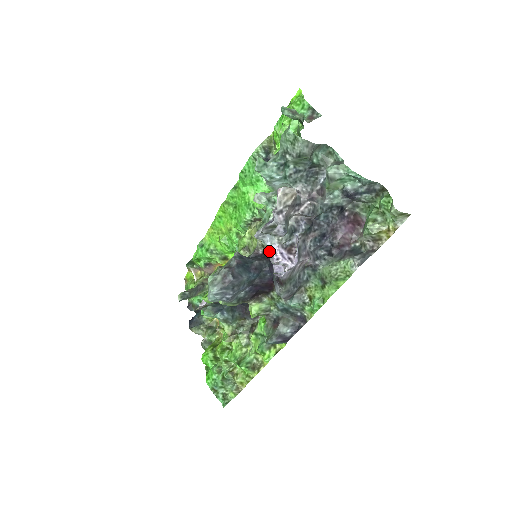
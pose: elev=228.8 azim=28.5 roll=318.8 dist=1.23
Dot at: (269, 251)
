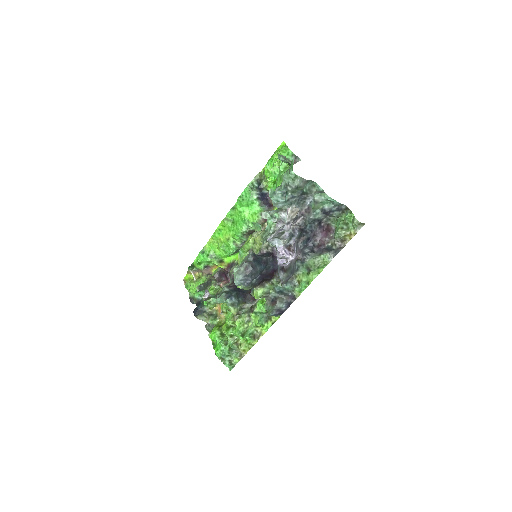
Dot at: (271, 251)
